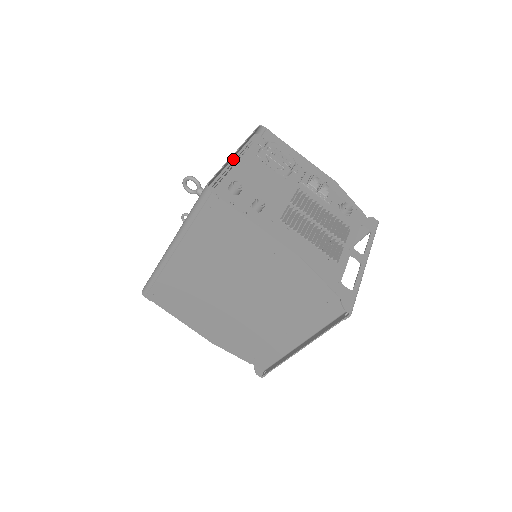
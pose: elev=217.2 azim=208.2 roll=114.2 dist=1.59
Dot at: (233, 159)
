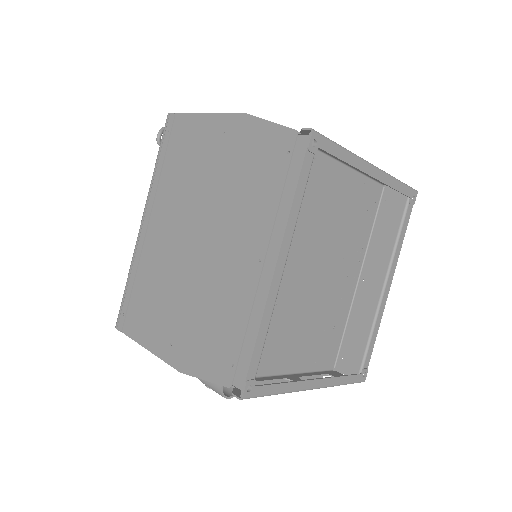
Dot at: occluded
